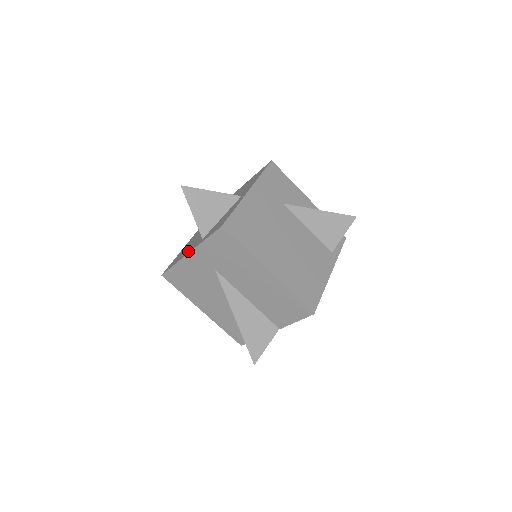
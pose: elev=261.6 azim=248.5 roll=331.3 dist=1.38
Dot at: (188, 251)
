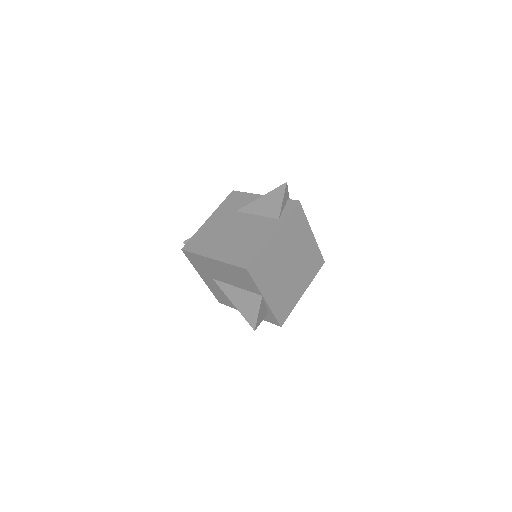
Dot at: occluded
